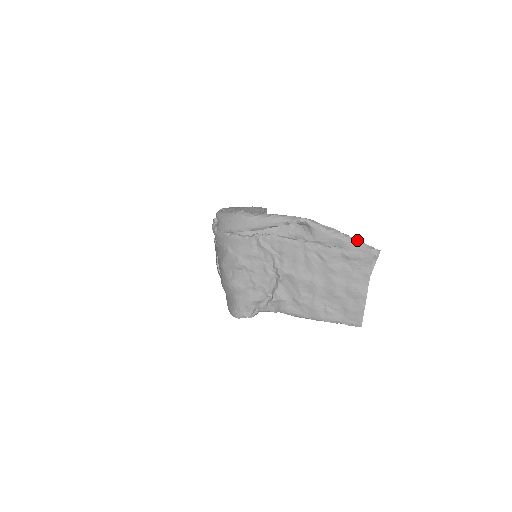
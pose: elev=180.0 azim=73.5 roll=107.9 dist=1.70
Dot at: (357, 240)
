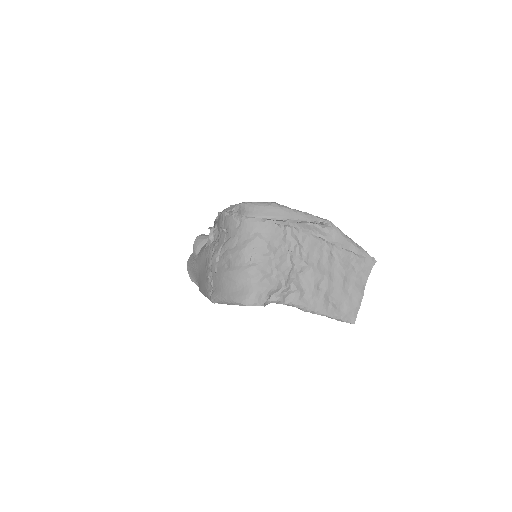
Dot at: (362, 248)
